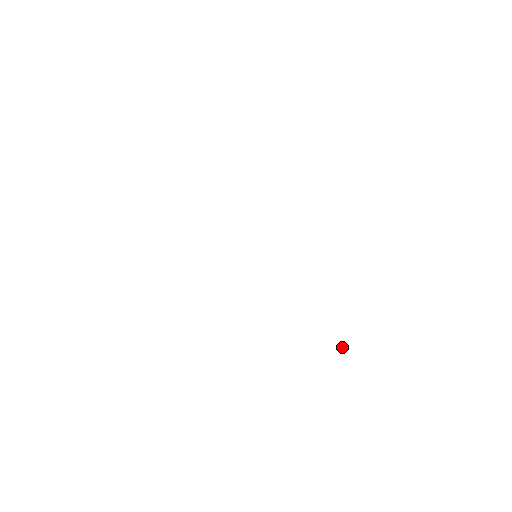
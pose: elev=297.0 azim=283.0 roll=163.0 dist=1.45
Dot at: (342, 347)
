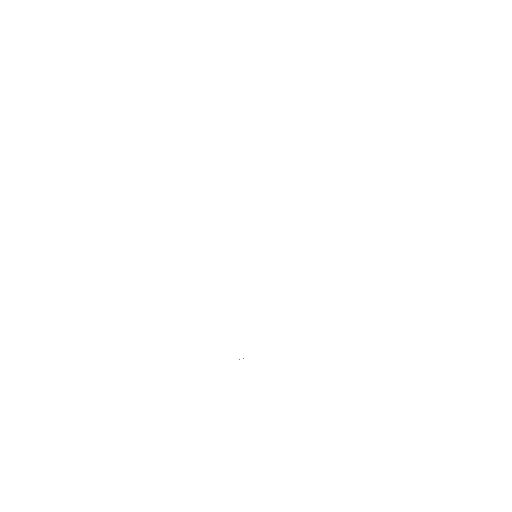
Dot at: occluded
